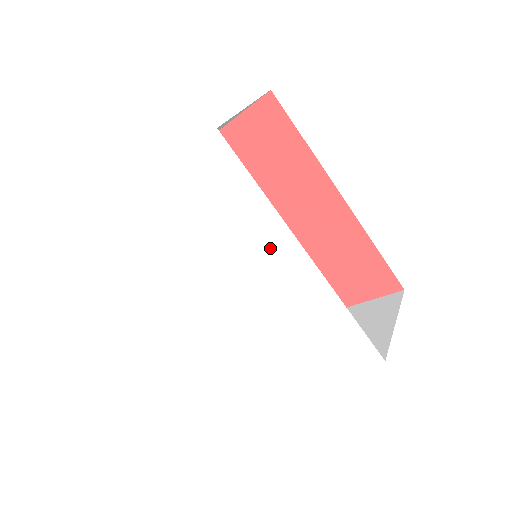
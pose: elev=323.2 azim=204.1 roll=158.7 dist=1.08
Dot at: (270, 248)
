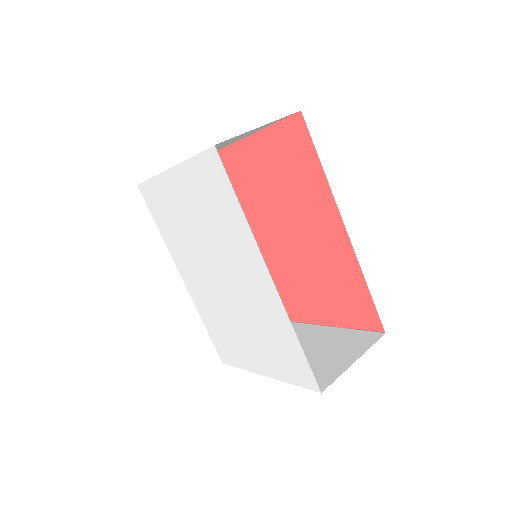
Dot at: (246, 259)
